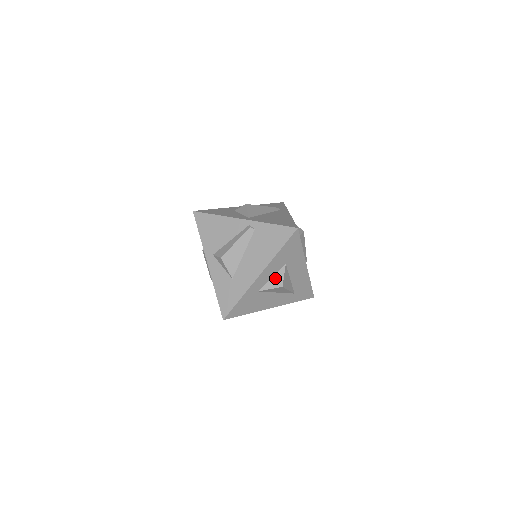
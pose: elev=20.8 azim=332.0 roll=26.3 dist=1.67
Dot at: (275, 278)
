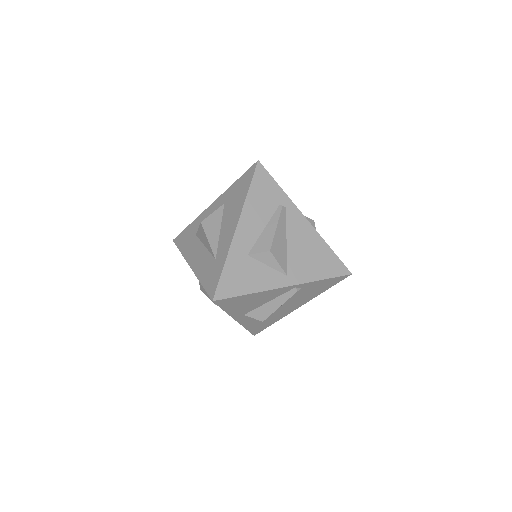
Dot at: occluded
